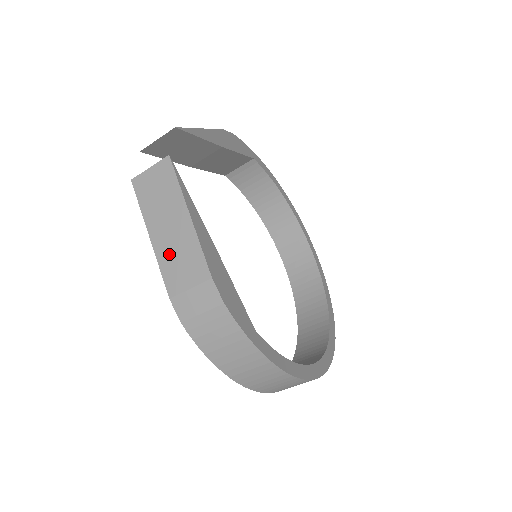
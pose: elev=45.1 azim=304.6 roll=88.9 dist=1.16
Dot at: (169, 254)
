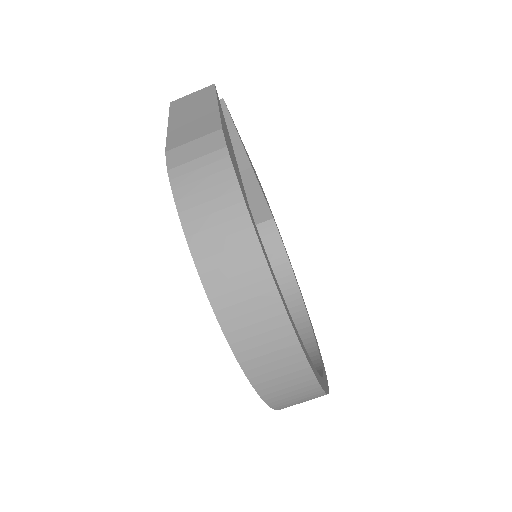
Dot at: (183, 127)
